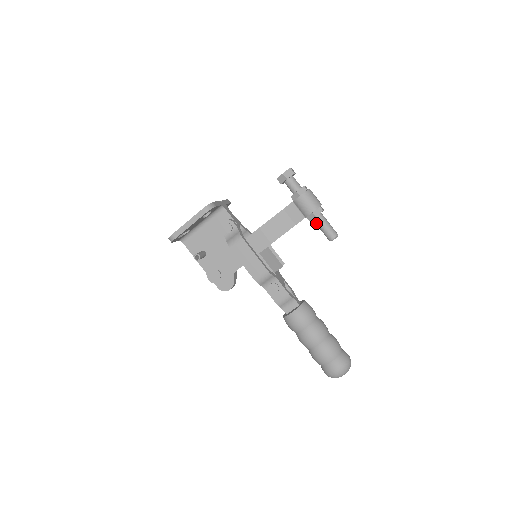
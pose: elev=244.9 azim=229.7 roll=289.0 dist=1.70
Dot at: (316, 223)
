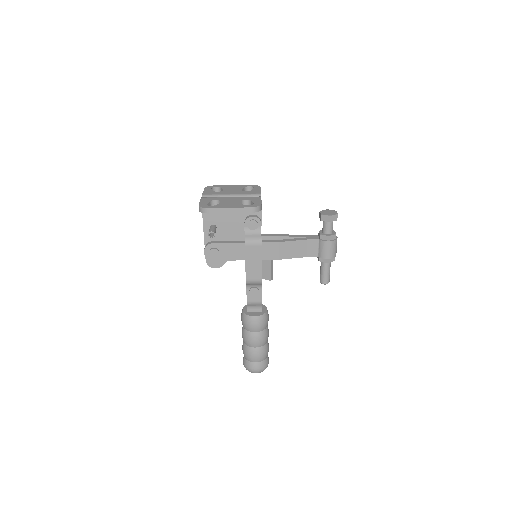
Dot at: (322, 265)
